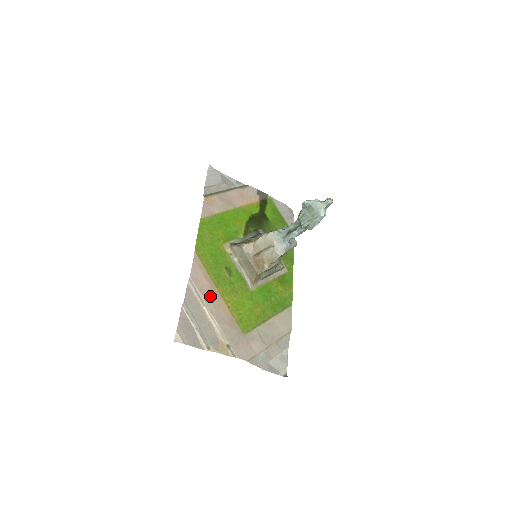
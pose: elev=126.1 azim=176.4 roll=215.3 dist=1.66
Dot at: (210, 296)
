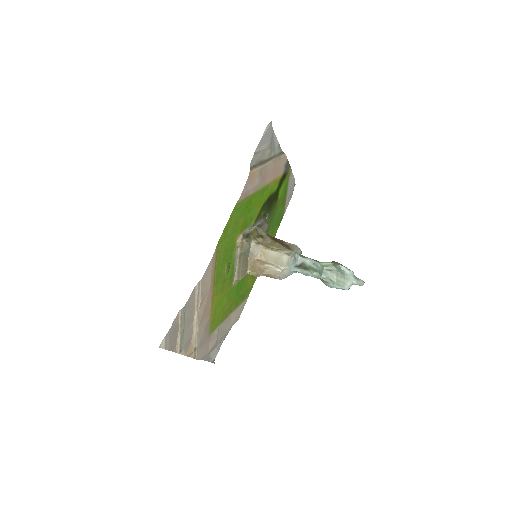
Dot at: (206, 300)
